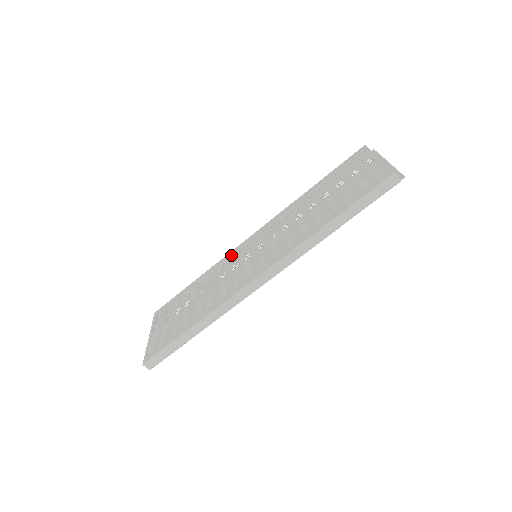
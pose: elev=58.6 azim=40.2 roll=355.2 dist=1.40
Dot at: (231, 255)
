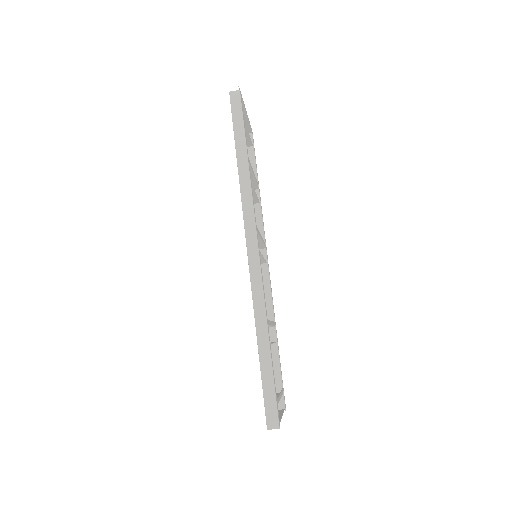
Dot at: occluded
